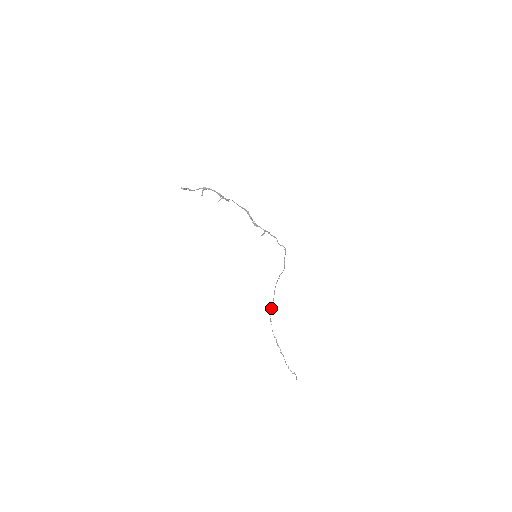
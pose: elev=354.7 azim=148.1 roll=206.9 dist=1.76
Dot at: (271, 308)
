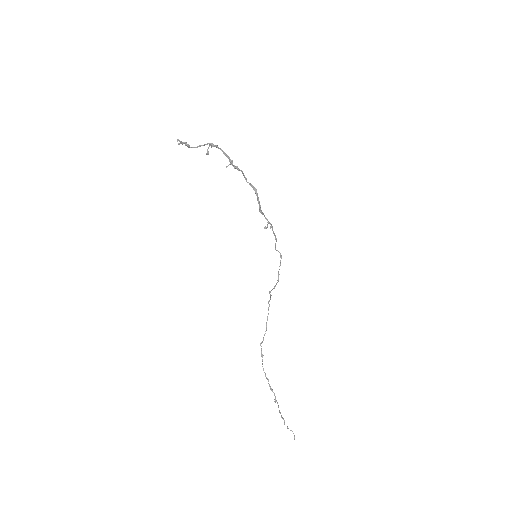
Dot at: (264, 335)
